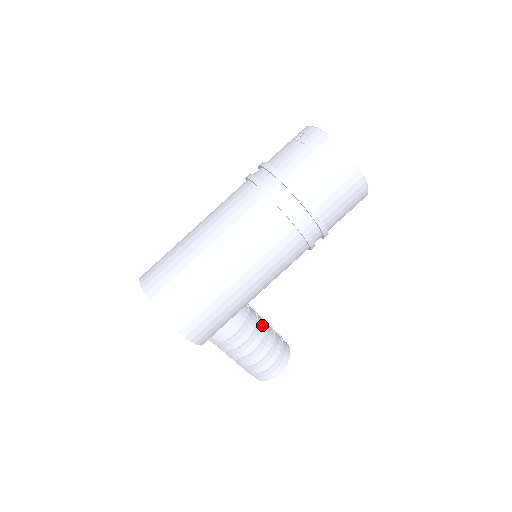
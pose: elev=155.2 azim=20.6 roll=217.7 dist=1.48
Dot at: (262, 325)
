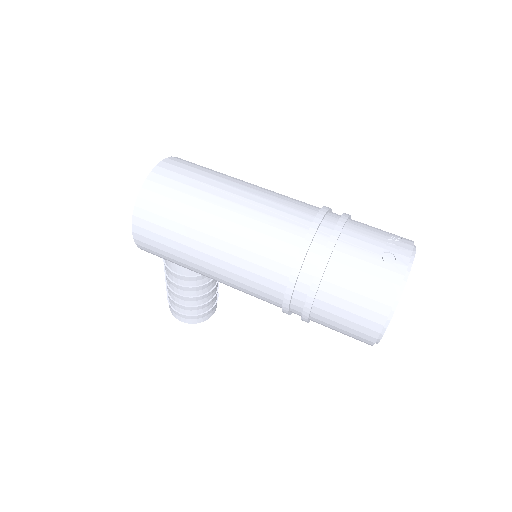
Dot at: (206, 289)
